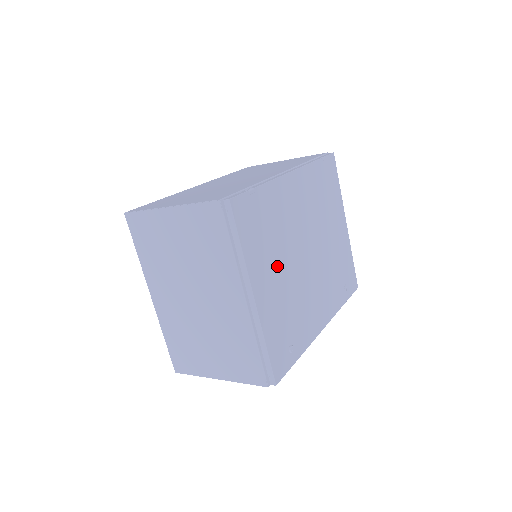
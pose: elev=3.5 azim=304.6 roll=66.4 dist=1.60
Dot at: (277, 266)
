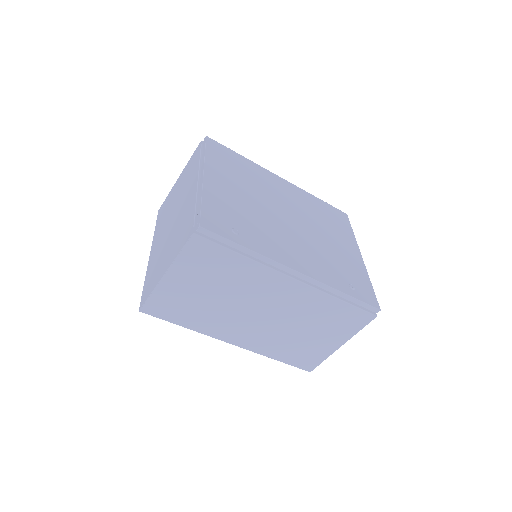
Dot at: (241, 189)
